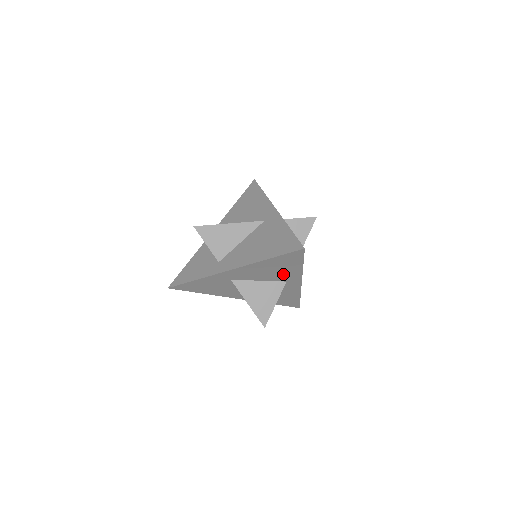
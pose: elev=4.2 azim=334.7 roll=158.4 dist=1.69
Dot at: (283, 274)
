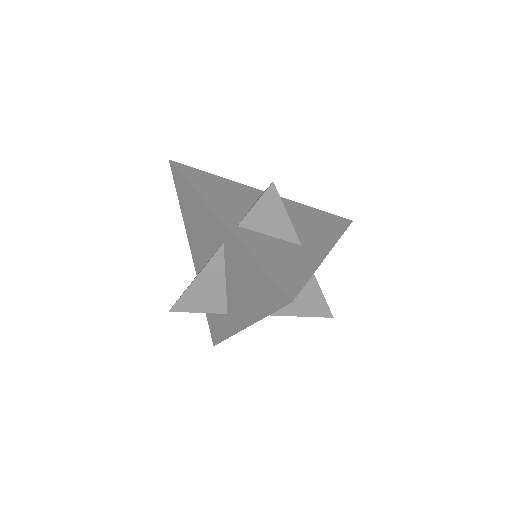
Dot at: occluded
